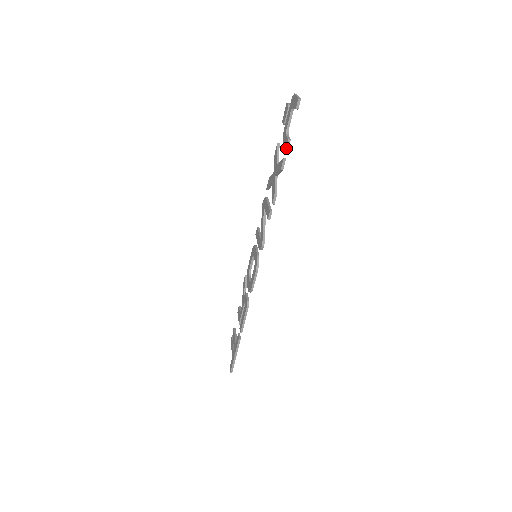
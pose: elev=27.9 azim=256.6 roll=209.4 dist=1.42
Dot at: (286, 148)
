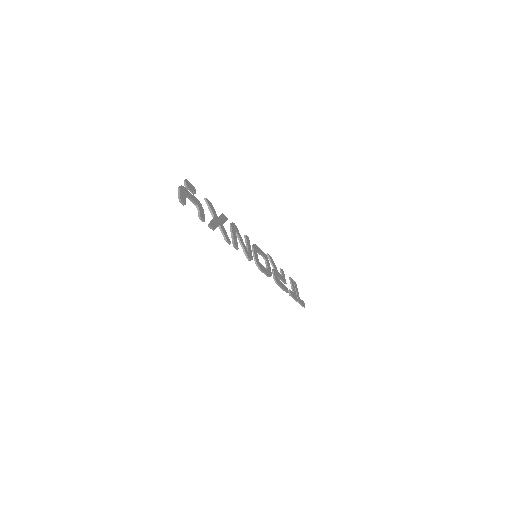
Dot at: occluded
